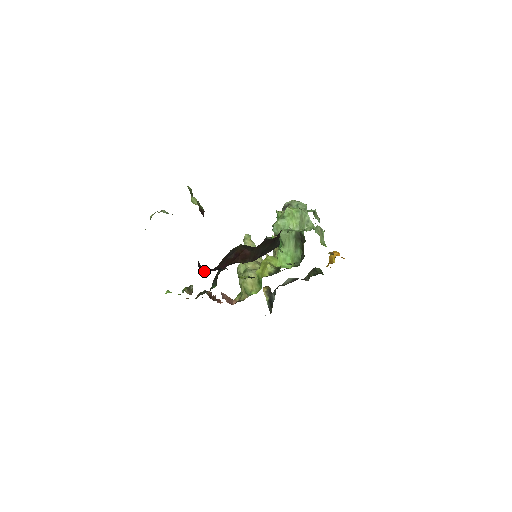
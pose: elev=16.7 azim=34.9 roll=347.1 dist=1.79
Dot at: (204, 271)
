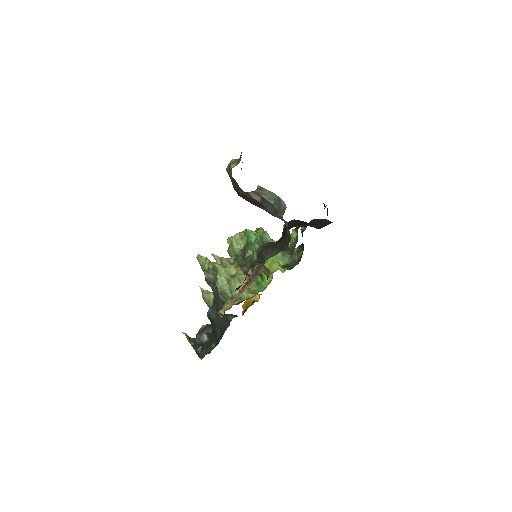
Dot at: occluded
